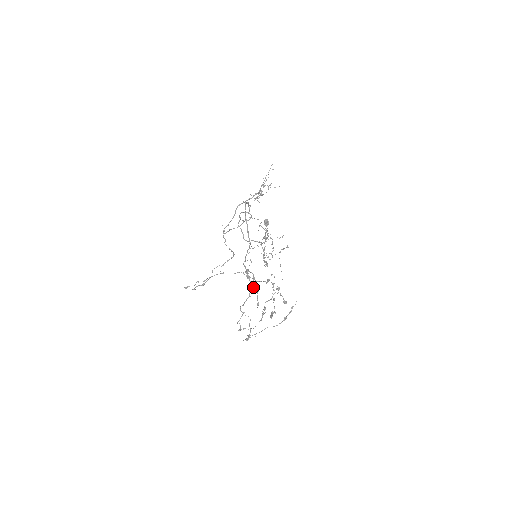
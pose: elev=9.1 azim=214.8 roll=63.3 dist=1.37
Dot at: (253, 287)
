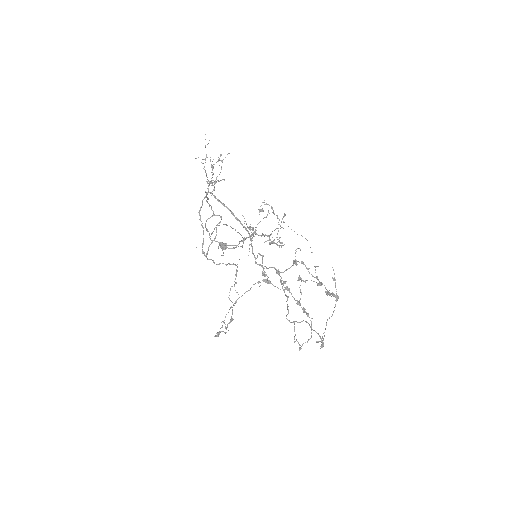
Dot at: (283, 285)
